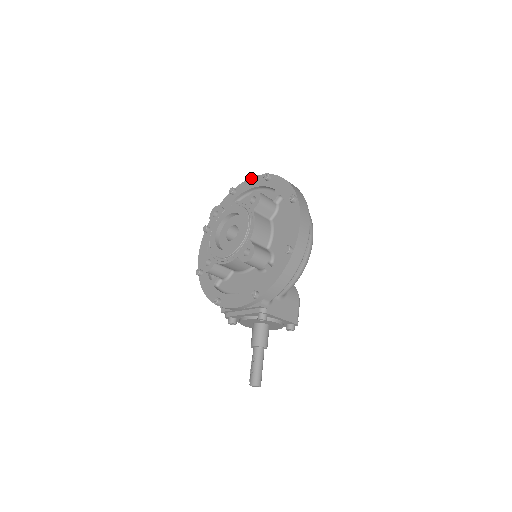
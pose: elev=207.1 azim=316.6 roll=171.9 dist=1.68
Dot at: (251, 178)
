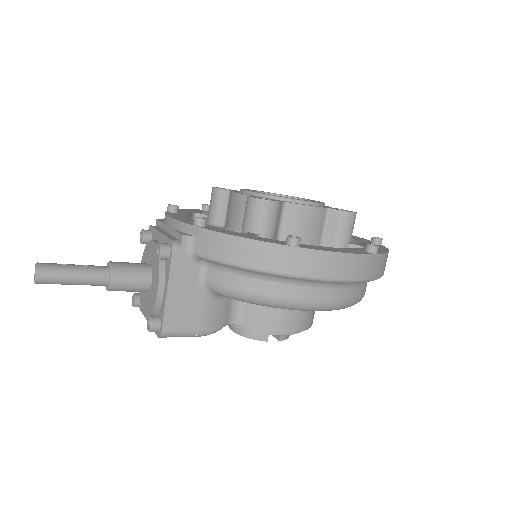
Dot at: occluded
